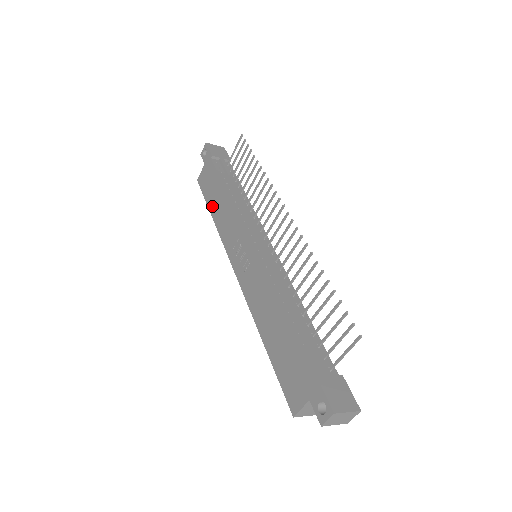
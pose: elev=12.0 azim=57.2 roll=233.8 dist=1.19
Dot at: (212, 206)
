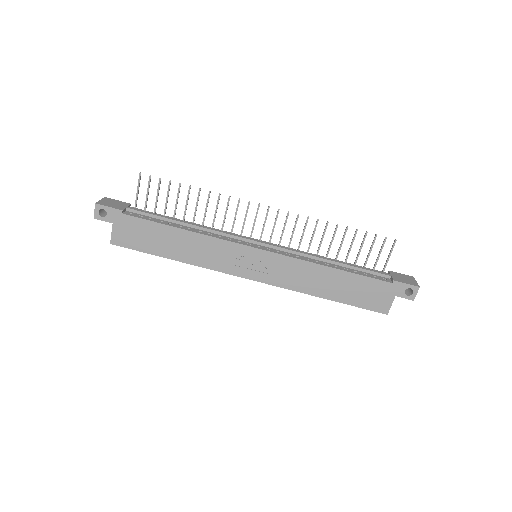
Dot at: (166, 252)
